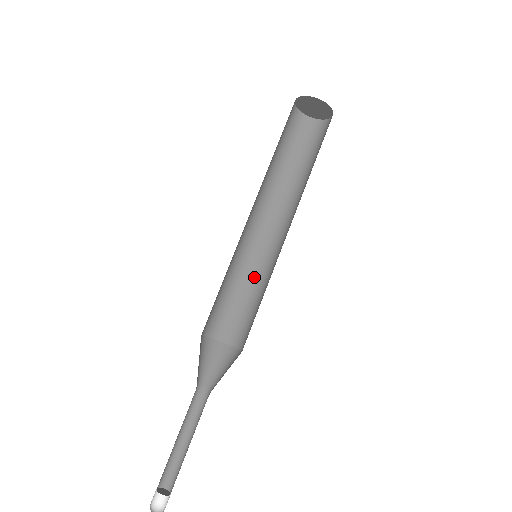
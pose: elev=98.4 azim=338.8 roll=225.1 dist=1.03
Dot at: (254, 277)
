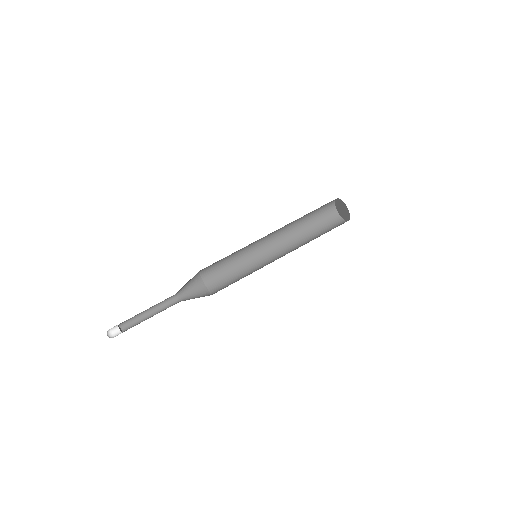
Dot at: occluded
